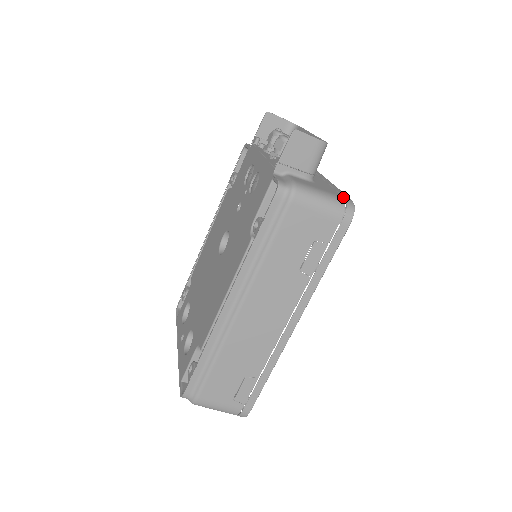
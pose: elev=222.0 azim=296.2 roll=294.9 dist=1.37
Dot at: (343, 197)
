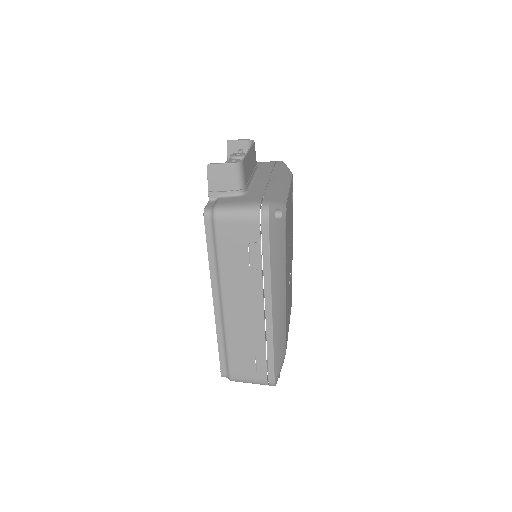
Dot at: (262, 201)
